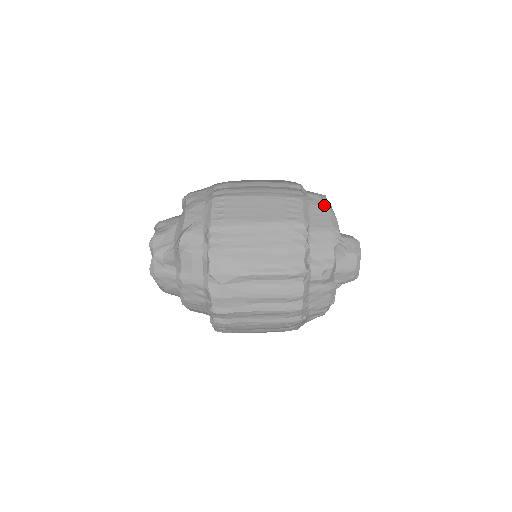
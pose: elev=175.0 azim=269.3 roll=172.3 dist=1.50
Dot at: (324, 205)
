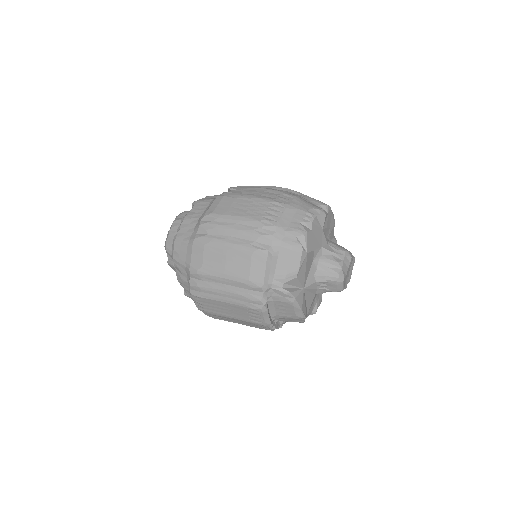
Dot at: (288, 302)
